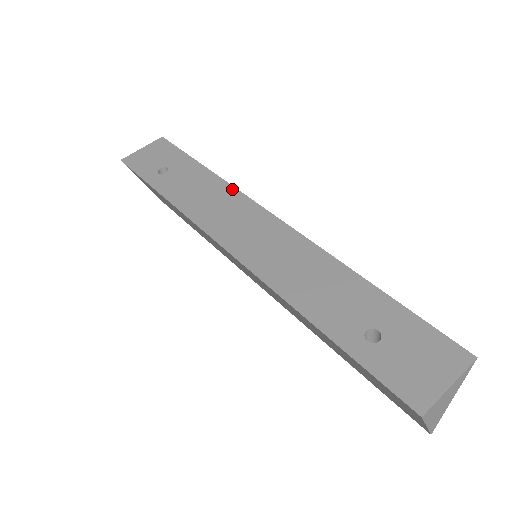
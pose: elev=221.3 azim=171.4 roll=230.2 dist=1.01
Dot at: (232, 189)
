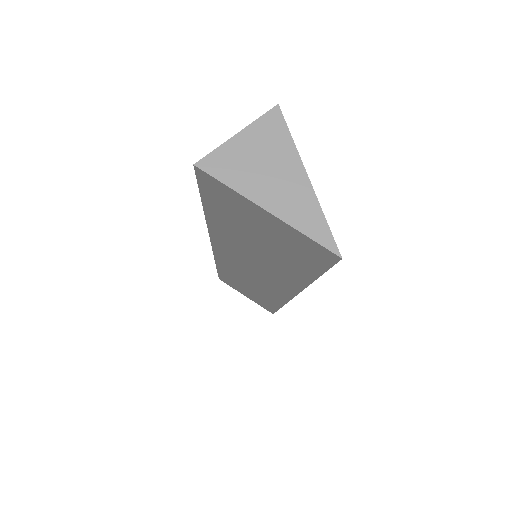
Dot at: occluded
